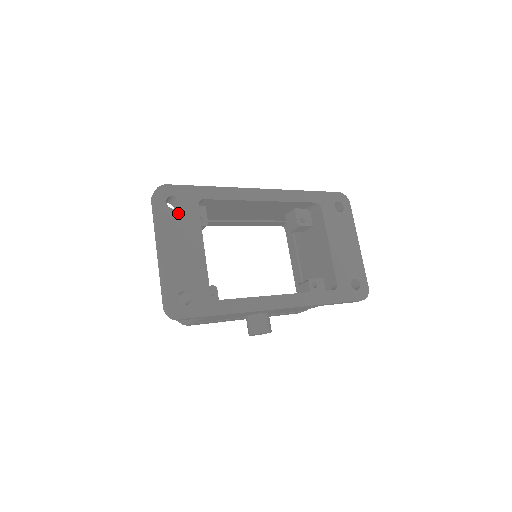
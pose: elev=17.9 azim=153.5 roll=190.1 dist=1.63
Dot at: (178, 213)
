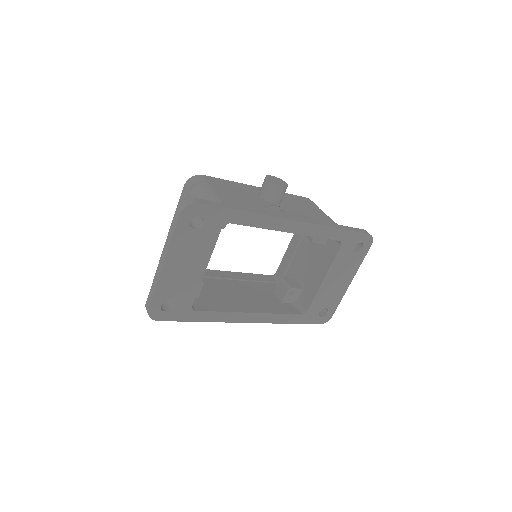
Dot at: (197, 233)
